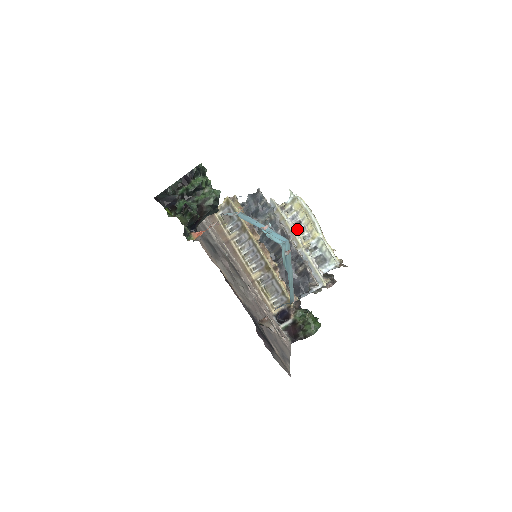
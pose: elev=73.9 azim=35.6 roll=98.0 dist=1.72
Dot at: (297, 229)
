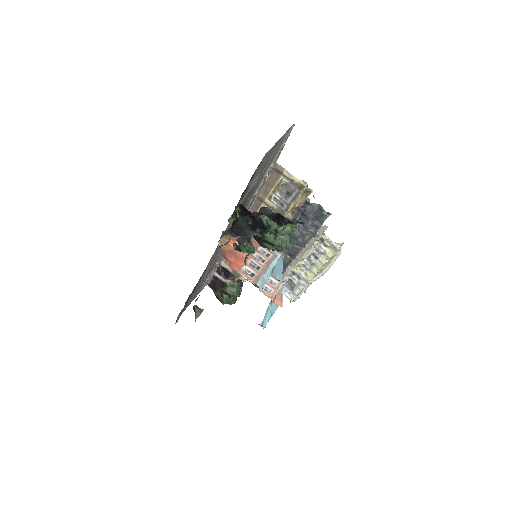
Dot at: (308, 257)
